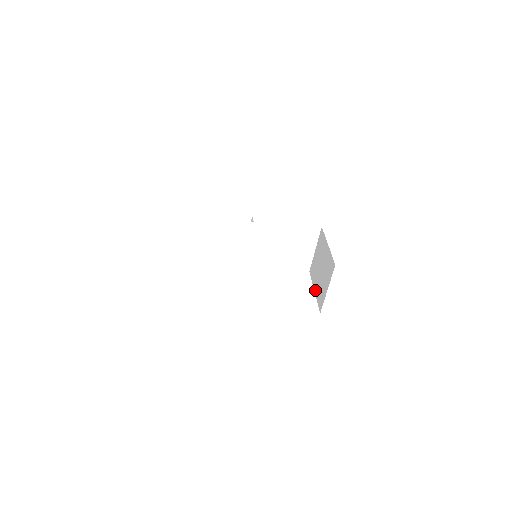
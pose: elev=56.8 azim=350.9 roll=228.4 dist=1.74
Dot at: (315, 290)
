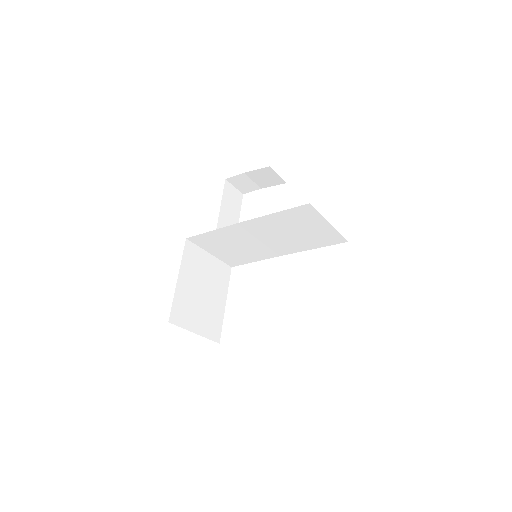
Dot at: occluded
